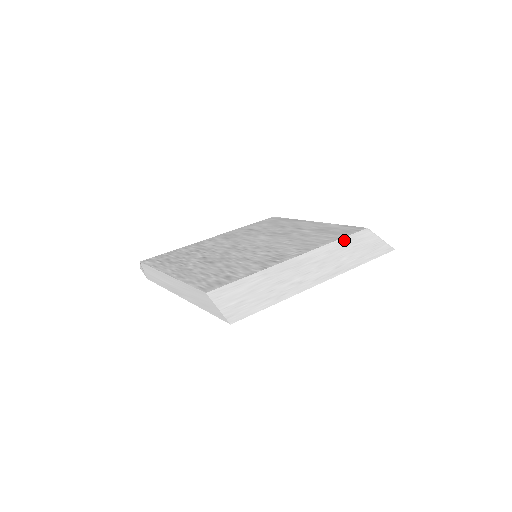
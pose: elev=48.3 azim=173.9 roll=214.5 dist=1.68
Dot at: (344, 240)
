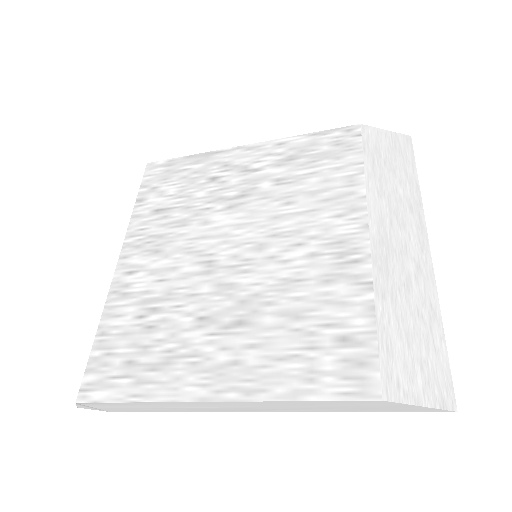
Dot at: (368, 162)
